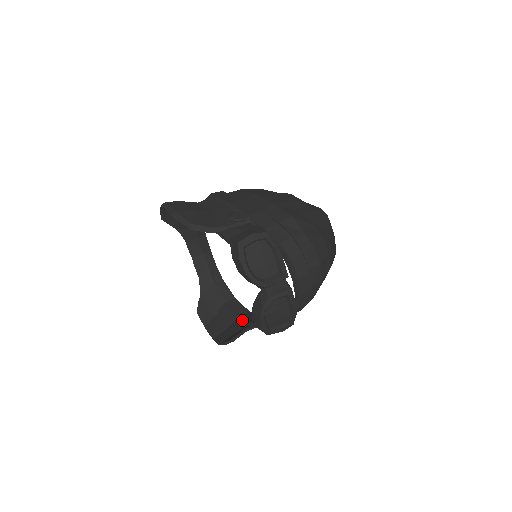
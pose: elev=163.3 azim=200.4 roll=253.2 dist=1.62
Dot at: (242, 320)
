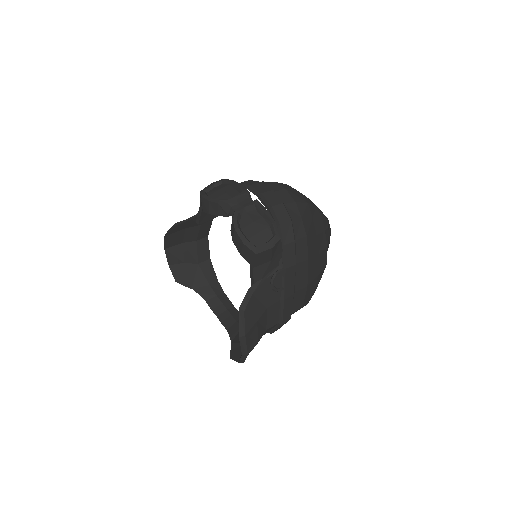
Dot at: occluded
